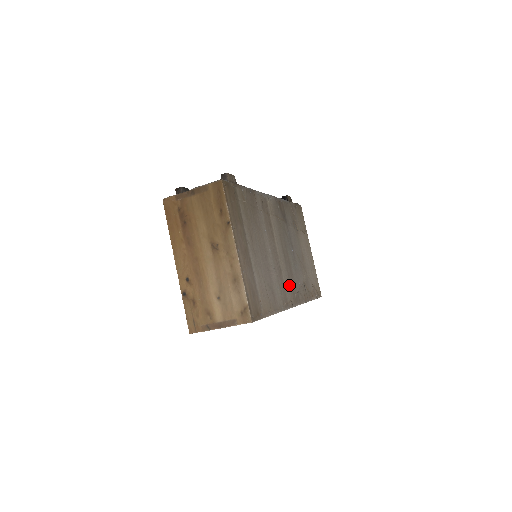
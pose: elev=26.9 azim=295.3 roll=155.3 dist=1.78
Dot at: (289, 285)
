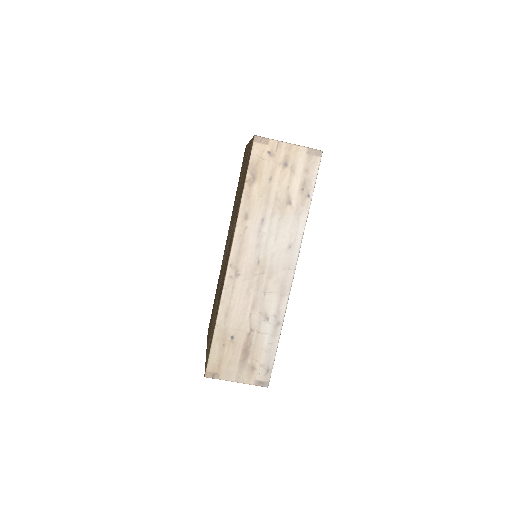
Dot at: occluded
